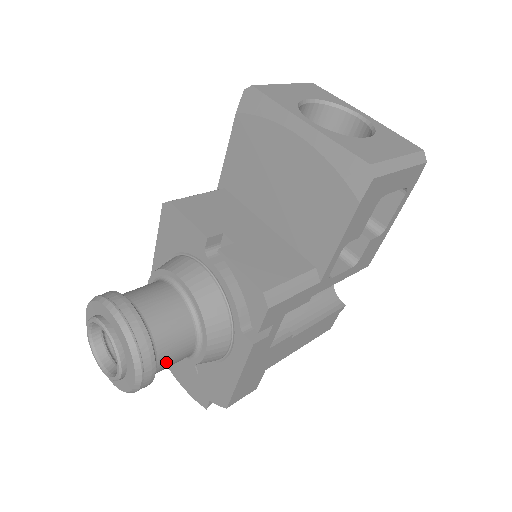
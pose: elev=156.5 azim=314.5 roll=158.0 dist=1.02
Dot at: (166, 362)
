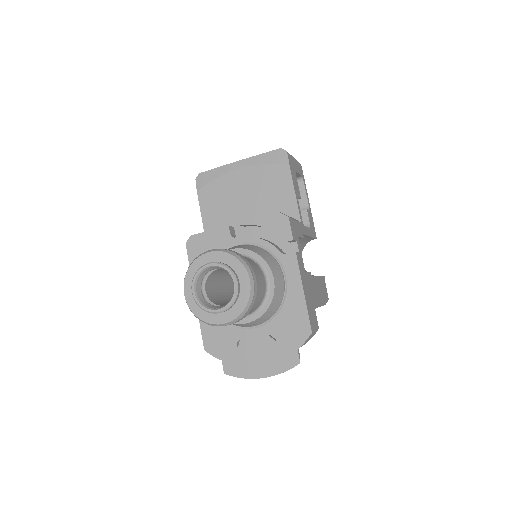
Dot at: occluded
